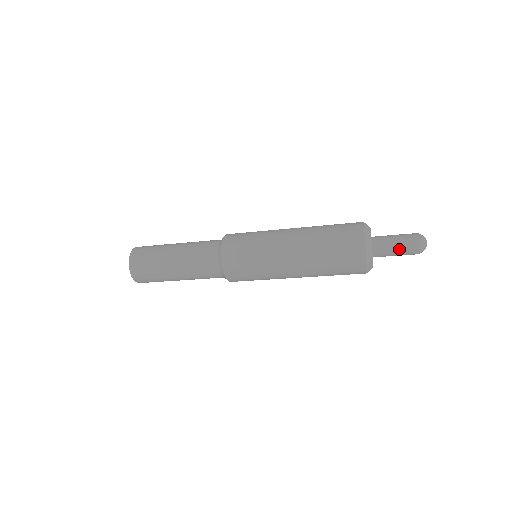
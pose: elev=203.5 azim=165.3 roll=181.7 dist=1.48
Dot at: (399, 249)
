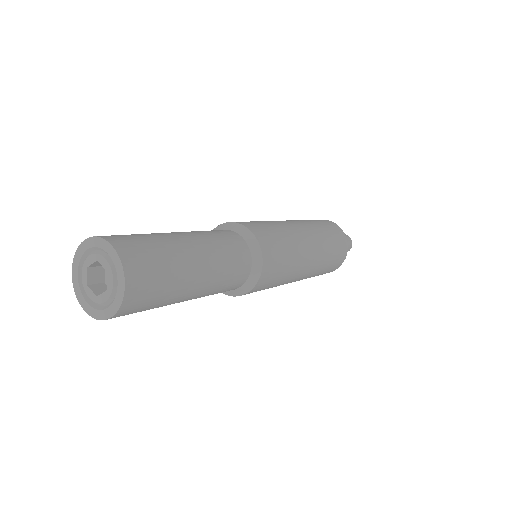
Dot at: occluded
